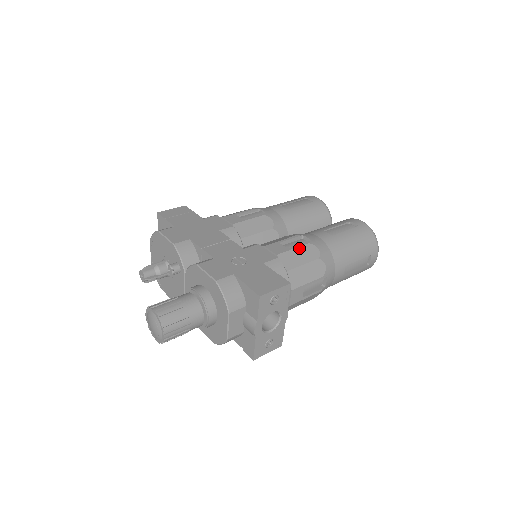
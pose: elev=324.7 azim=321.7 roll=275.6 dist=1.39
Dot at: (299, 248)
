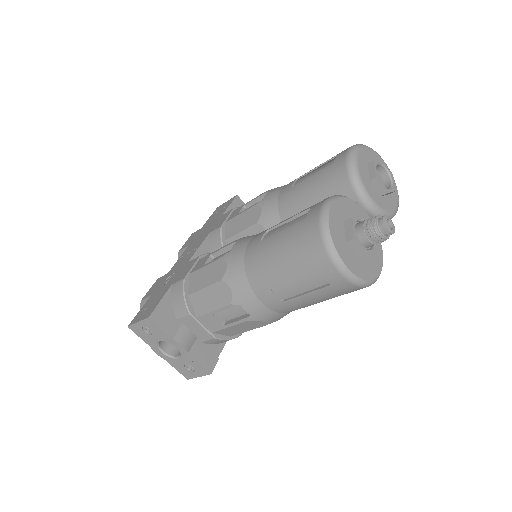
Dot at: (210, 265)
